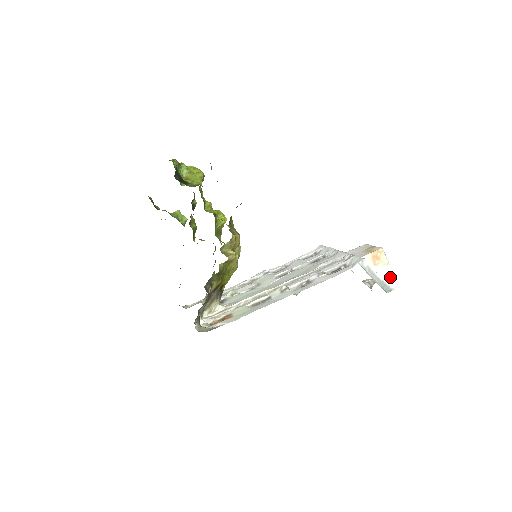
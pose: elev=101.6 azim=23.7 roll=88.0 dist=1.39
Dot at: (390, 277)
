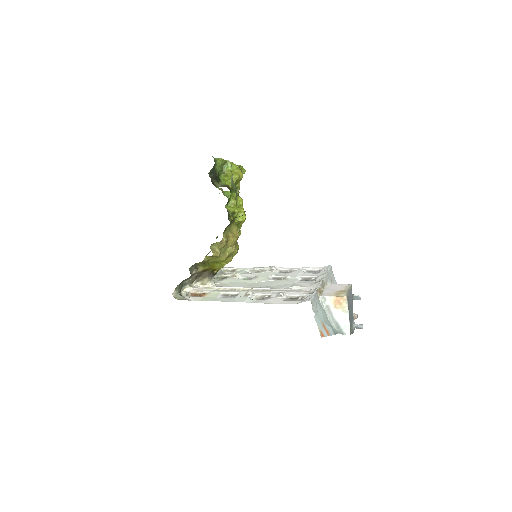
Dot at: (345, 323)
